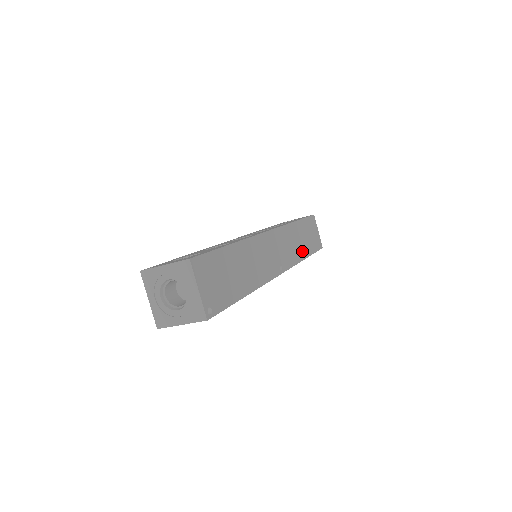
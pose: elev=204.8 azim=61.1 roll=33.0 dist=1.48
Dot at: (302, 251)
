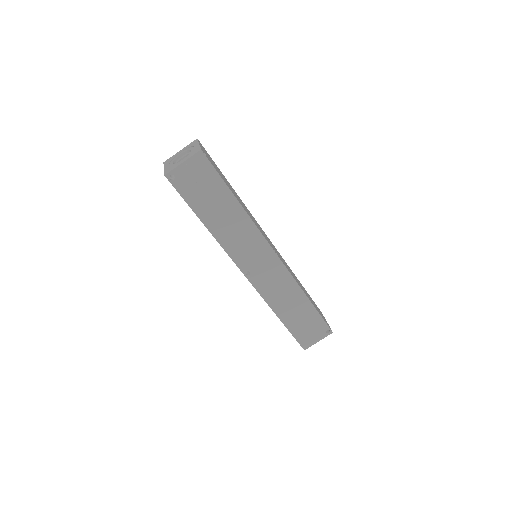
Dot at: (303, 290)
